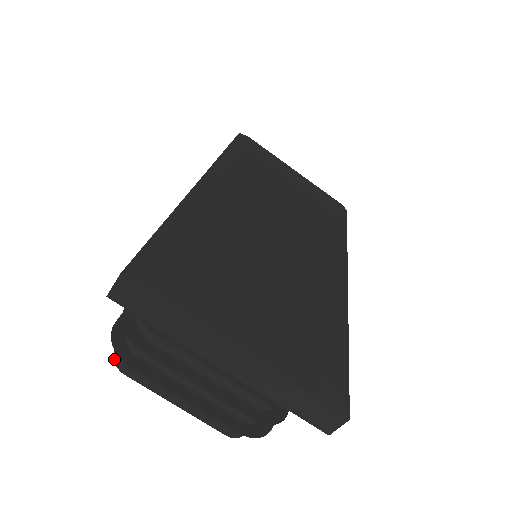
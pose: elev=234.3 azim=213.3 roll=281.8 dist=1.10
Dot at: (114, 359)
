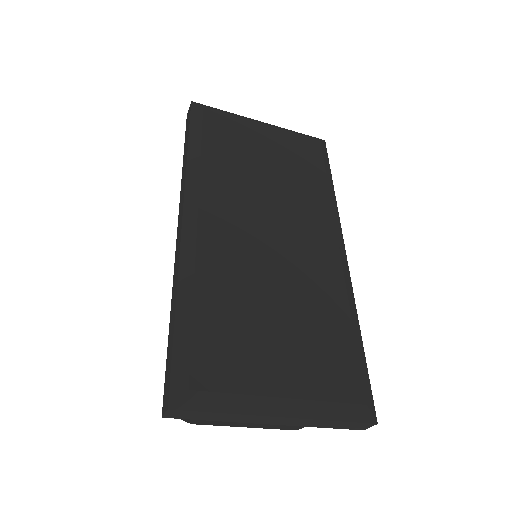
Dot at: occluded
